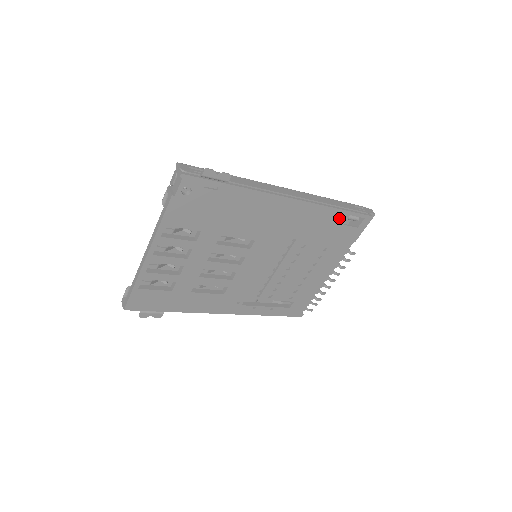
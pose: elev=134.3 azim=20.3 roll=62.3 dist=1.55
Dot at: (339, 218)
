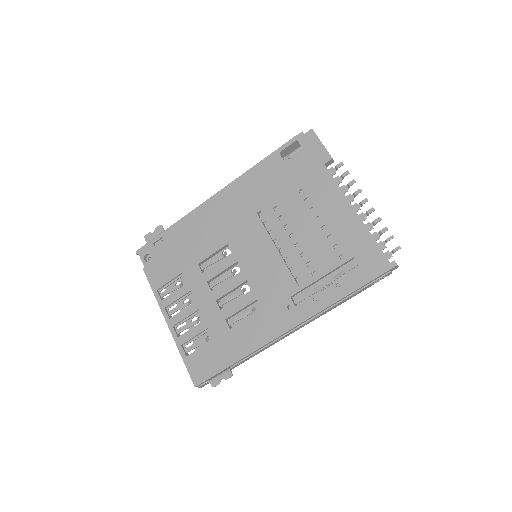
Dot at: (273, 164)
